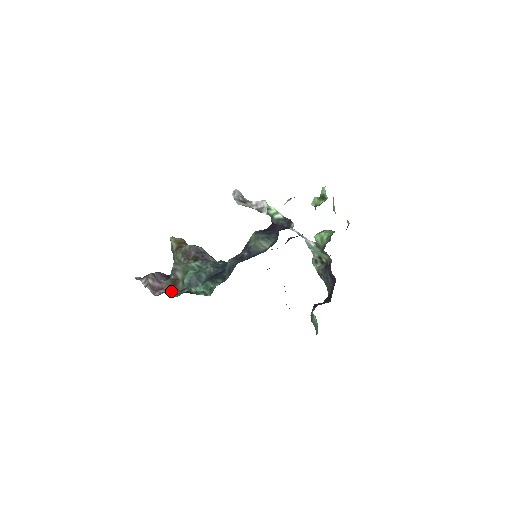
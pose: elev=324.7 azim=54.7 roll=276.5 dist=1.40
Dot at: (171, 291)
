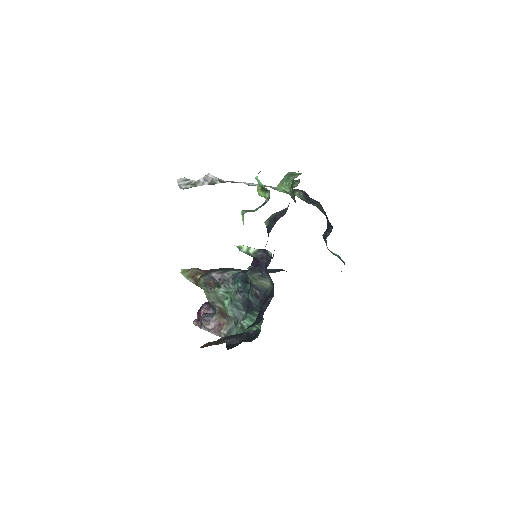
Dot at: (227, 322)
